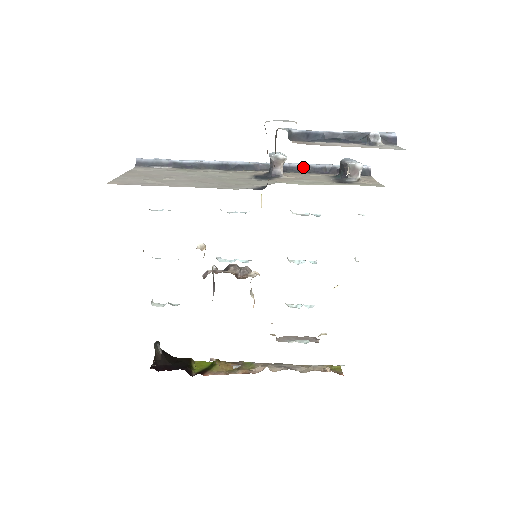
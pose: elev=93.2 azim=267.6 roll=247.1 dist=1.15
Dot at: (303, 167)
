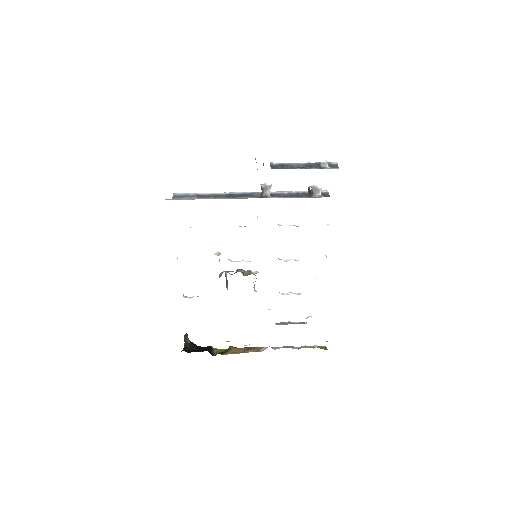
Dot at: (284, 193)
